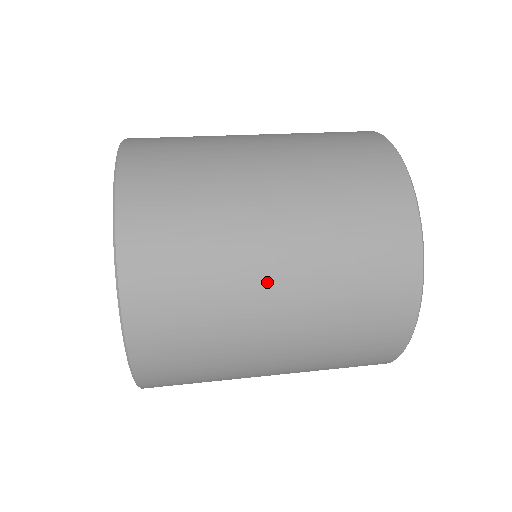
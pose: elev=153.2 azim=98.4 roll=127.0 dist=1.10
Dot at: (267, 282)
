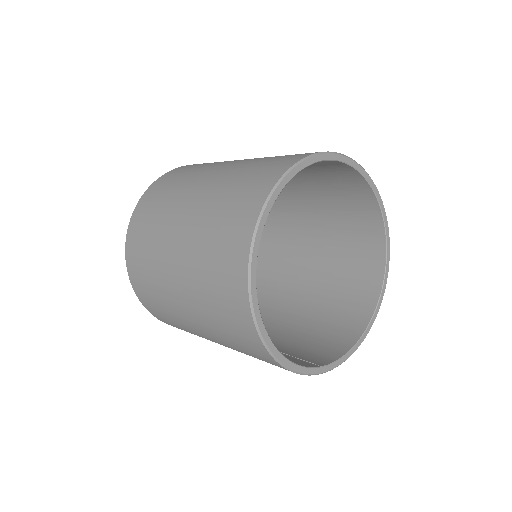
Dot at: (216, 169)
